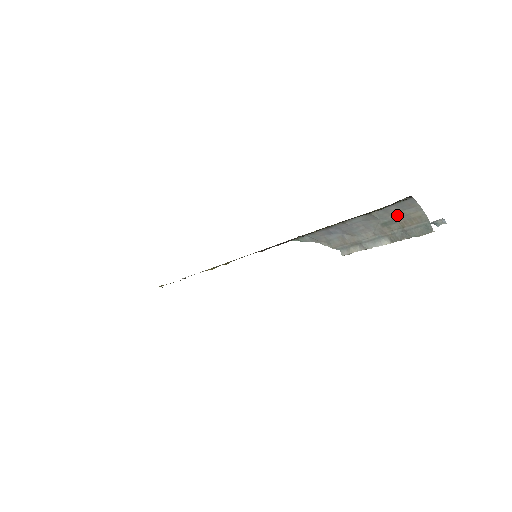
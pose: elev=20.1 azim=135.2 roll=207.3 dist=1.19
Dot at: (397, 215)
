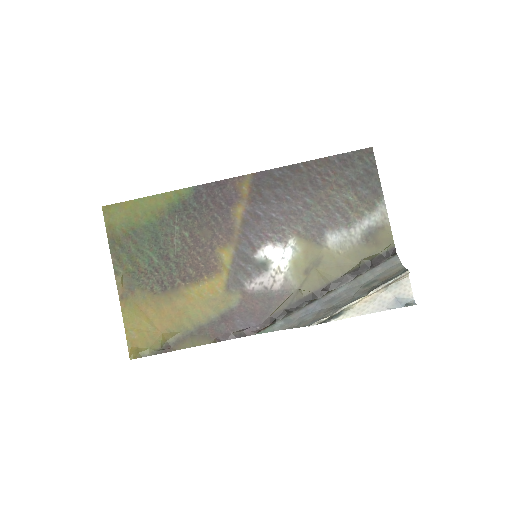
Dot at: (380, 275)
